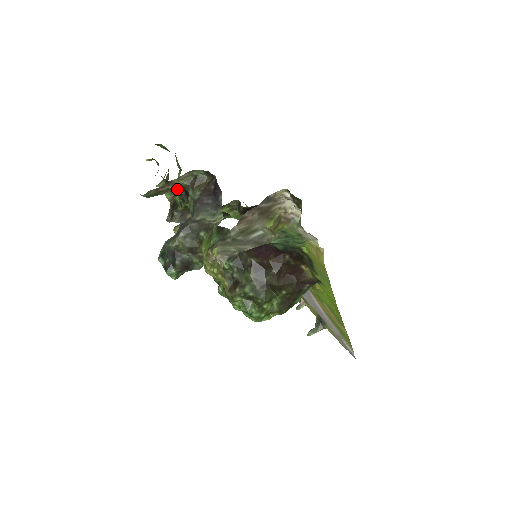
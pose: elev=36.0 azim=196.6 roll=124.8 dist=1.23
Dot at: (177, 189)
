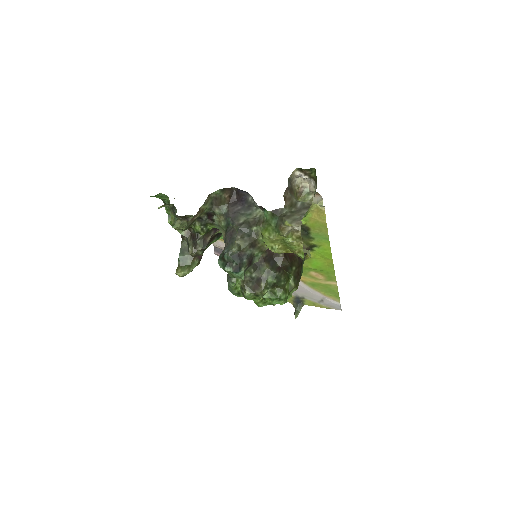
Dot at: occluded
